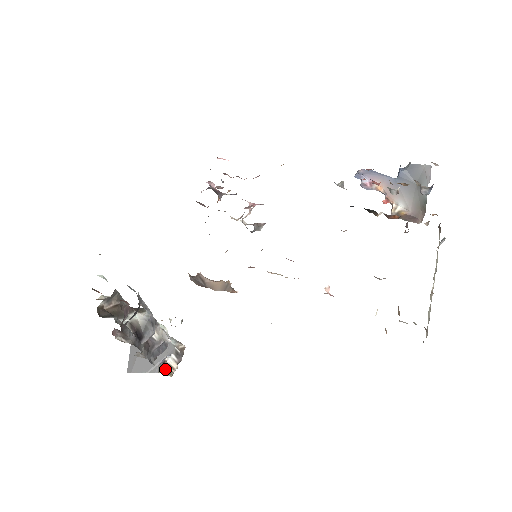
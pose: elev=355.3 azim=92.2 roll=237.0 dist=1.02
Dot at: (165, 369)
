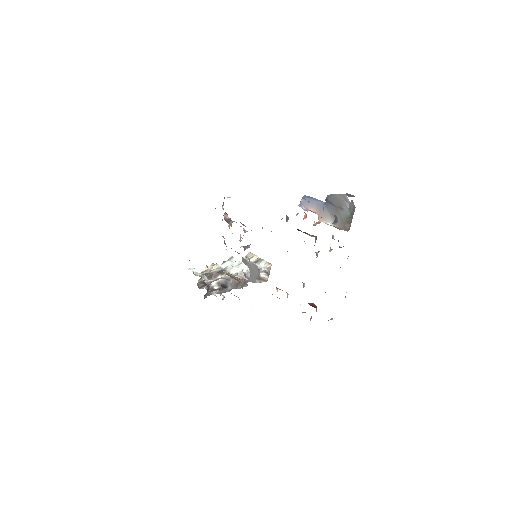
Dot at: (262, 279)
